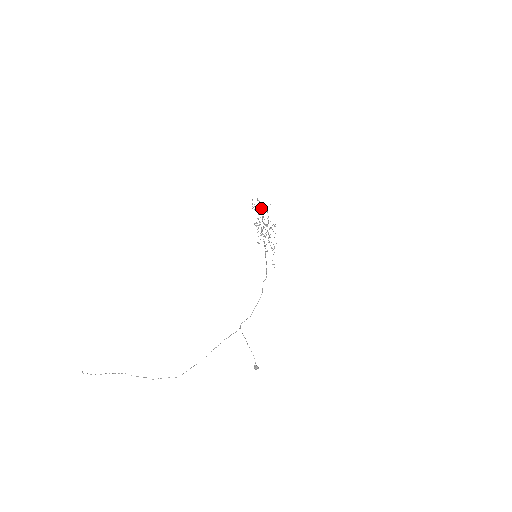
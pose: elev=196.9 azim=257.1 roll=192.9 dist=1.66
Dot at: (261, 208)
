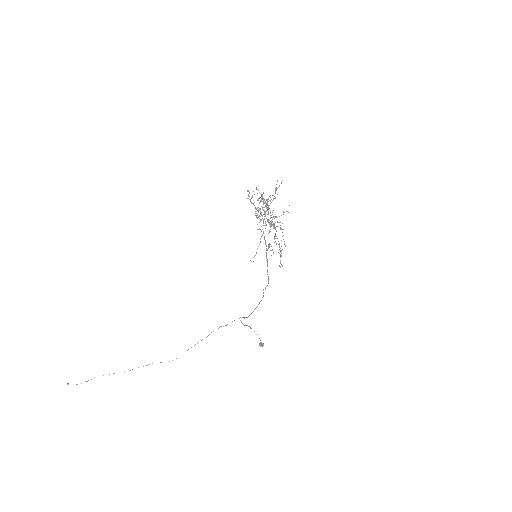
Dot at: (262, 199)
